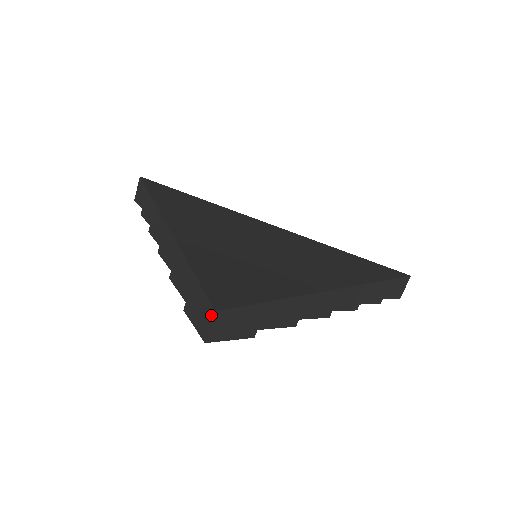
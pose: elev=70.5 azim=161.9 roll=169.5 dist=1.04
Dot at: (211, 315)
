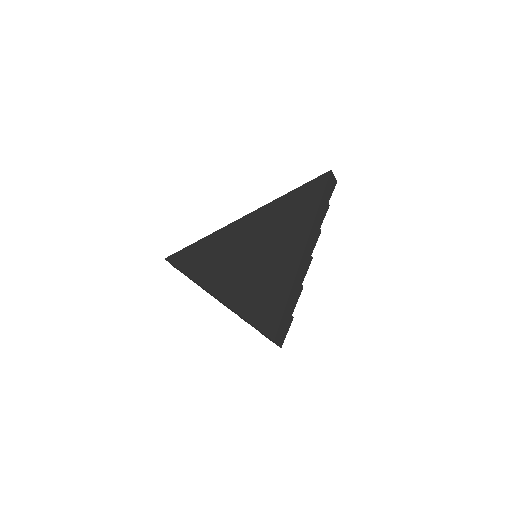
Dot at: (274, 342)
